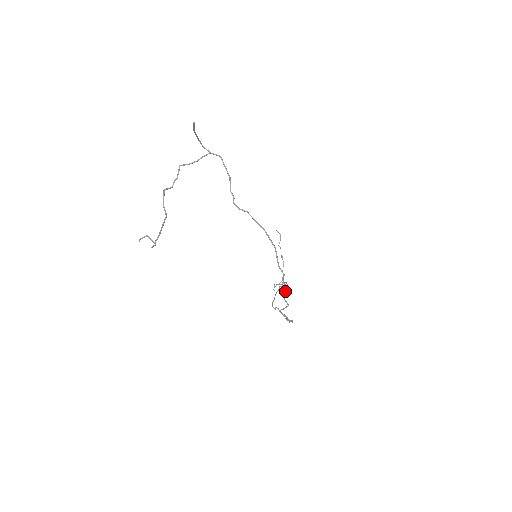
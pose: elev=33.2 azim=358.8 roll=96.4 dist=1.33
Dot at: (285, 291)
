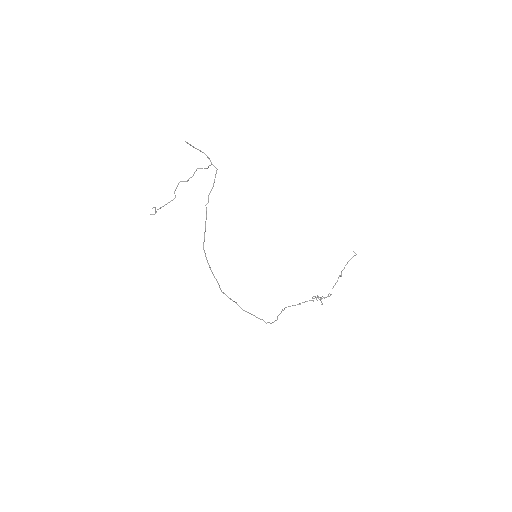
Dot at: (219, 285)
